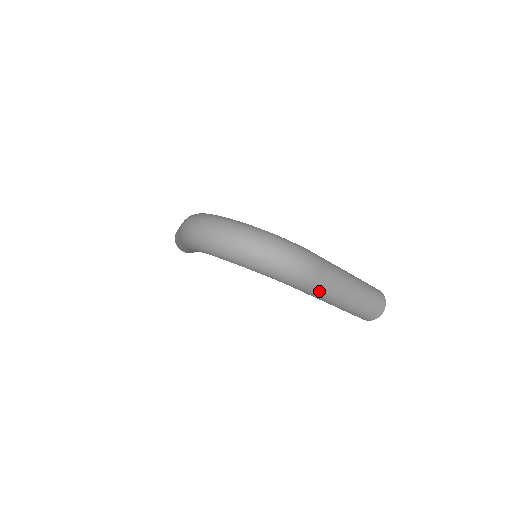
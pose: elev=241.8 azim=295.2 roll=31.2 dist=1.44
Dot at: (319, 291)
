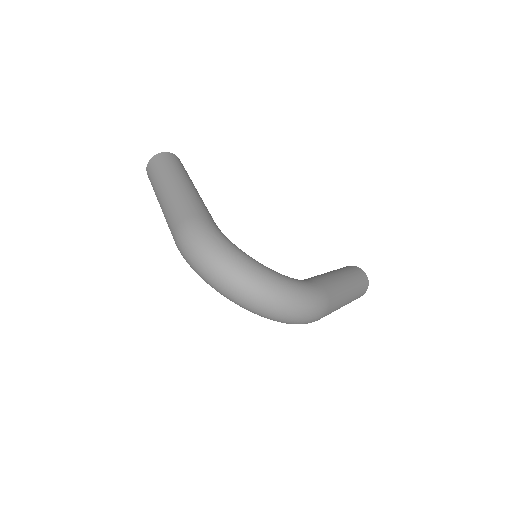
Dot at: occluded
